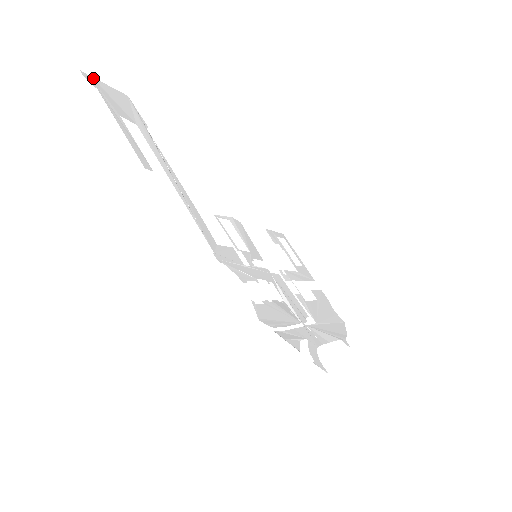
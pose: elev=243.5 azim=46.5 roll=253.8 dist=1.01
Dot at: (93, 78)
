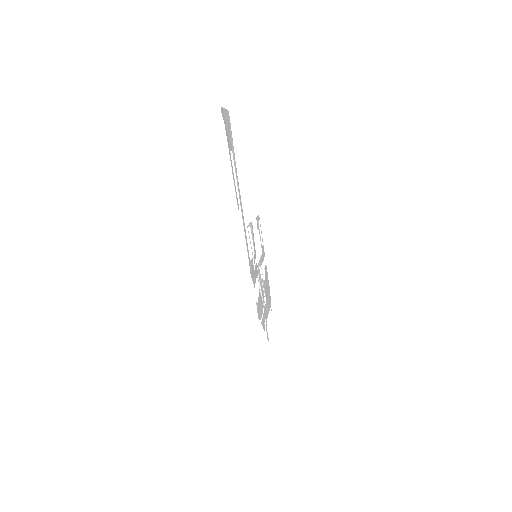
Dot at: (222, 108)
